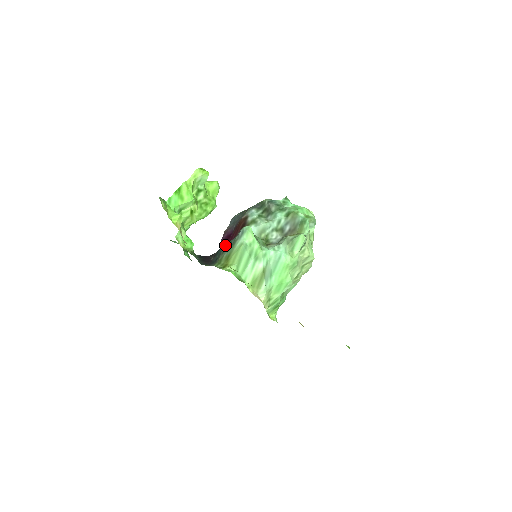
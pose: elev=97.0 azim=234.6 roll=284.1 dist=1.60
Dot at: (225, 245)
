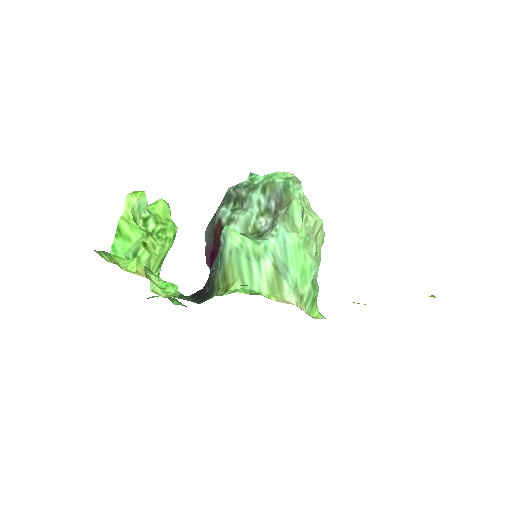
Dot at: (213, 265)
